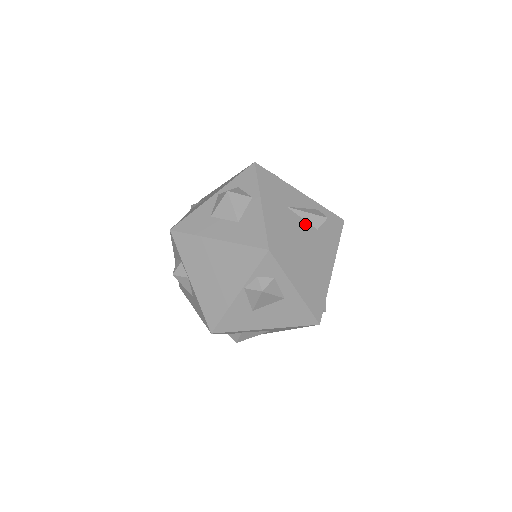
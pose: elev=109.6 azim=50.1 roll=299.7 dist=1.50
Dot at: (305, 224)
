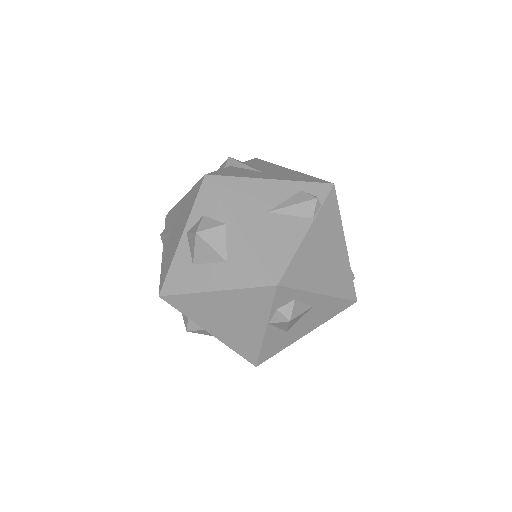
Dot at: (297, 221)
